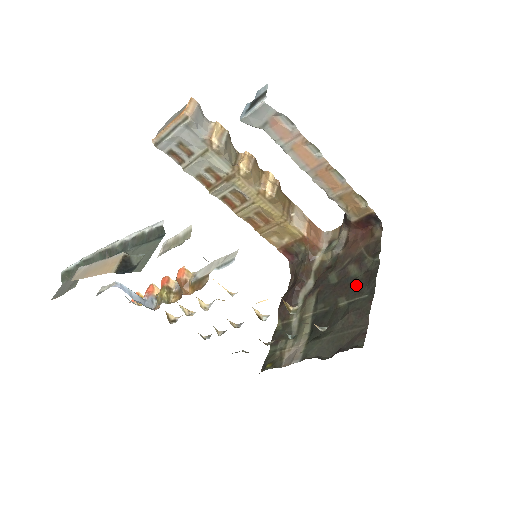
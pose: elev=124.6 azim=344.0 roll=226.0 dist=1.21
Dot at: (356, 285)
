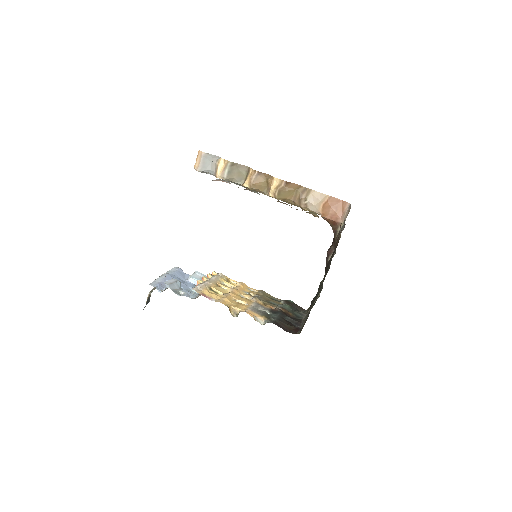
Dot at: (324, 278)
